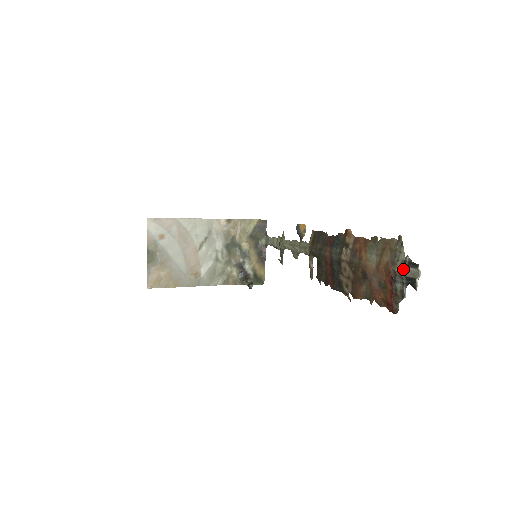
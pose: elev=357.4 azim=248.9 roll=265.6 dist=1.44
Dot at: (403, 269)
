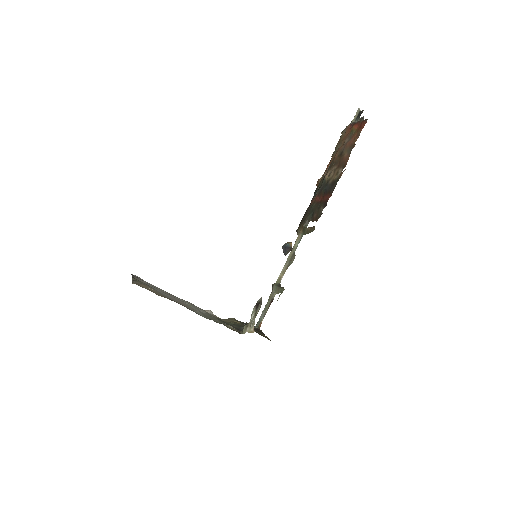
Dot at: (352, 120)
